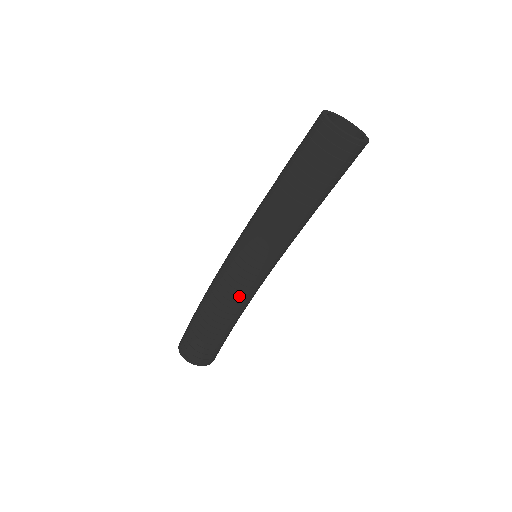
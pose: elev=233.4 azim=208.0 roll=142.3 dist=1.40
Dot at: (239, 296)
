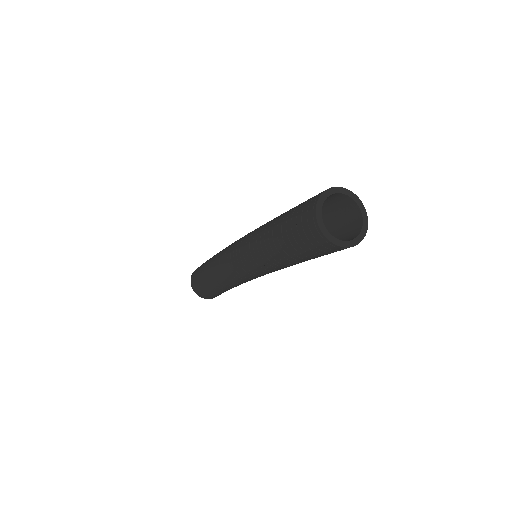
Dot at: (226, 272)
